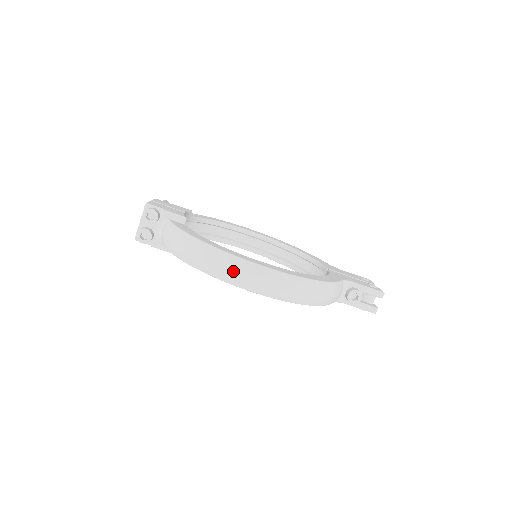
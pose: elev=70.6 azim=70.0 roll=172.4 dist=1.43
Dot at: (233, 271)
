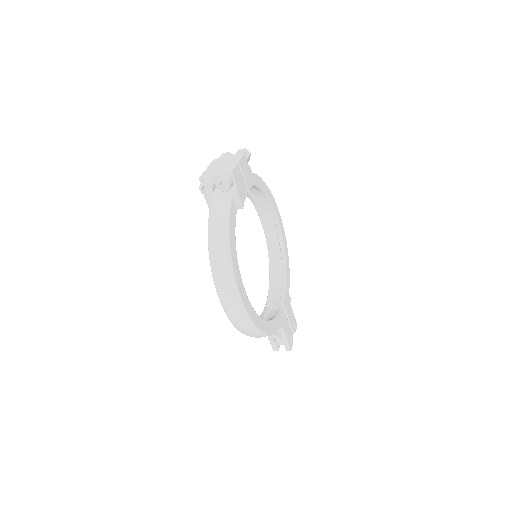
Dot at: (226, 290)
